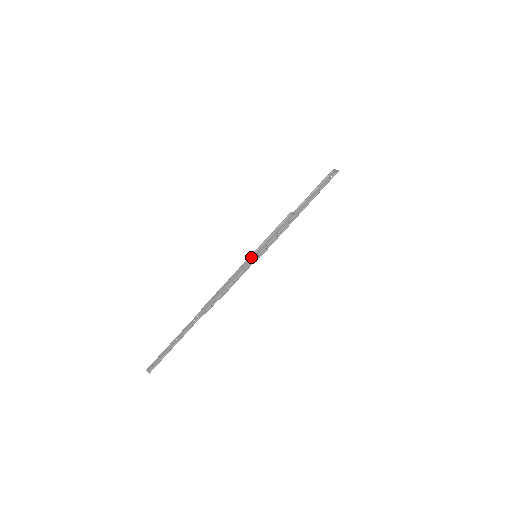
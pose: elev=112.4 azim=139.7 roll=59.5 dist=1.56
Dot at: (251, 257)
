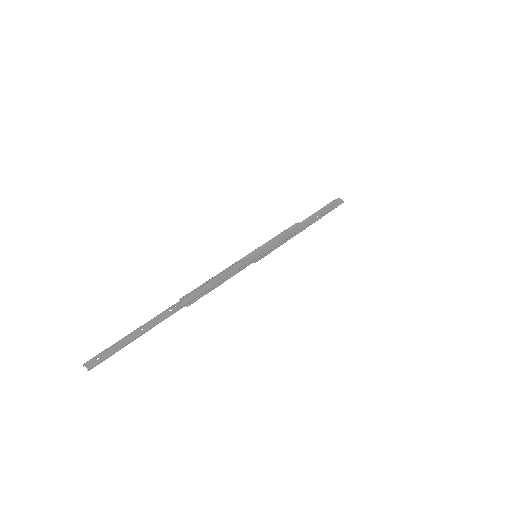
Dot at: (250, 255)
